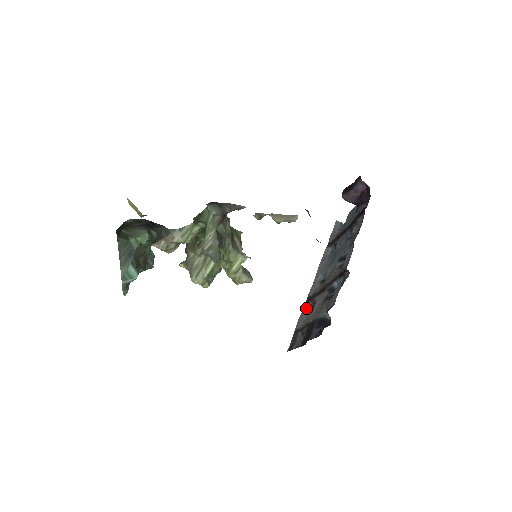
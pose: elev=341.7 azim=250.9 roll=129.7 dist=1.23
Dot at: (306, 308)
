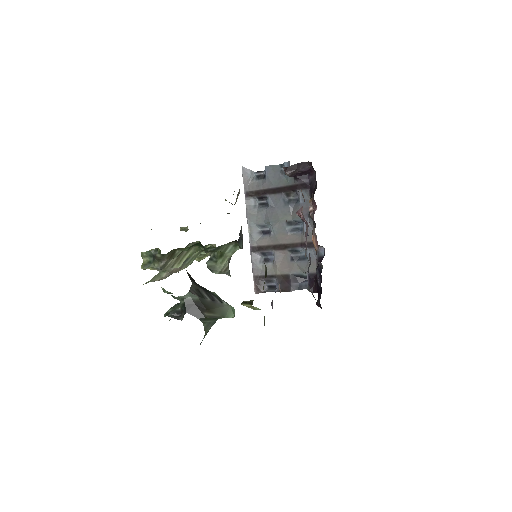
Dot at: (255, 257)
